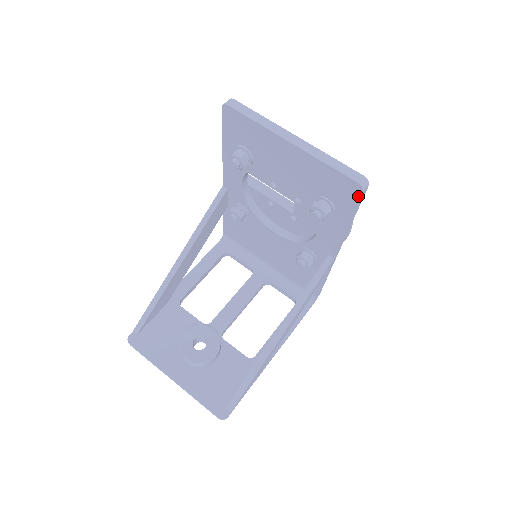
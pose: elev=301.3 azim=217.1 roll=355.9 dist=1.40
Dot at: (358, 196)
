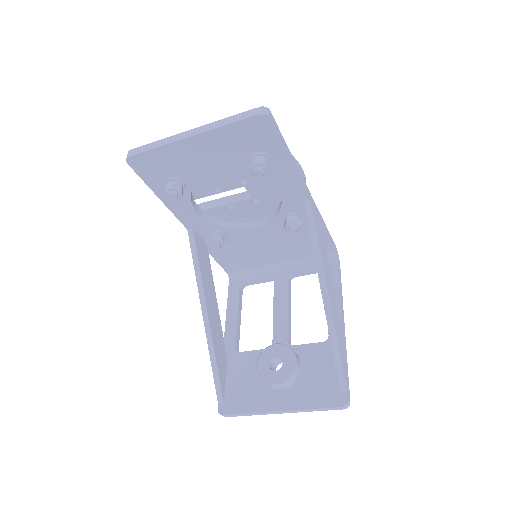
Dot at: (270, 125)
